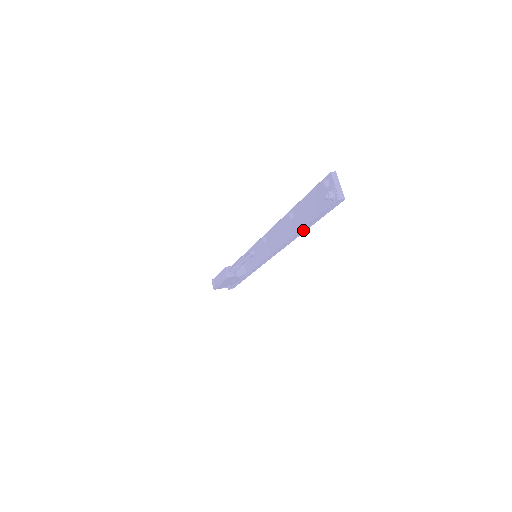
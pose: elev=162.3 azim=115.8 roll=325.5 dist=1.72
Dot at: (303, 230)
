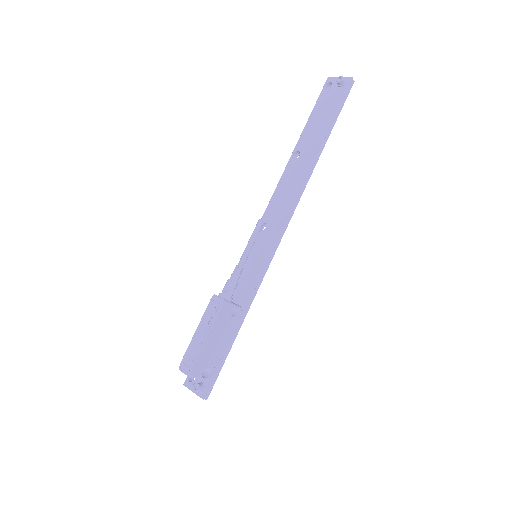
Dot at: (319, 152)
